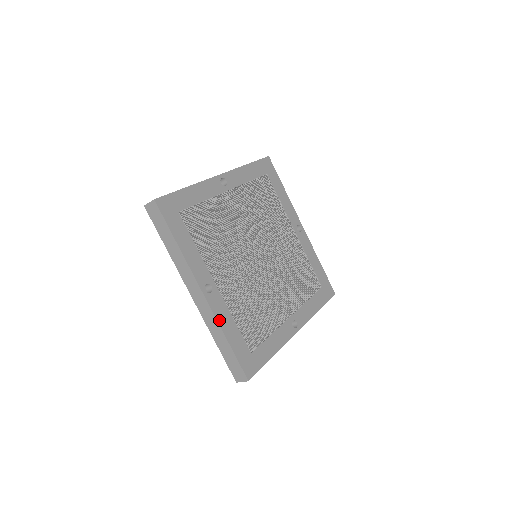
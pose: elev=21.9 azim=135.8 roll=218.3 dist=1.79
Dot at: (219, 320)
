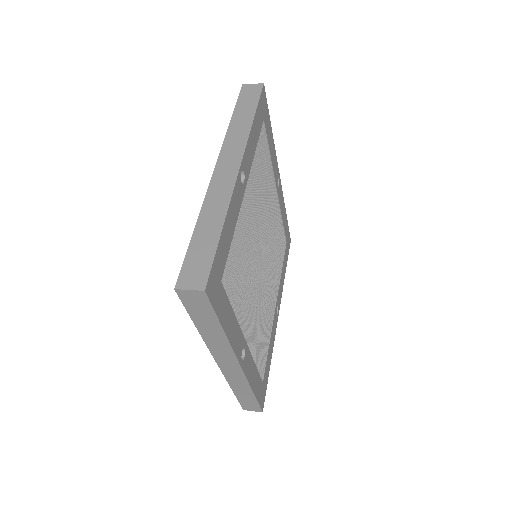
Dot at: (249, 380)
